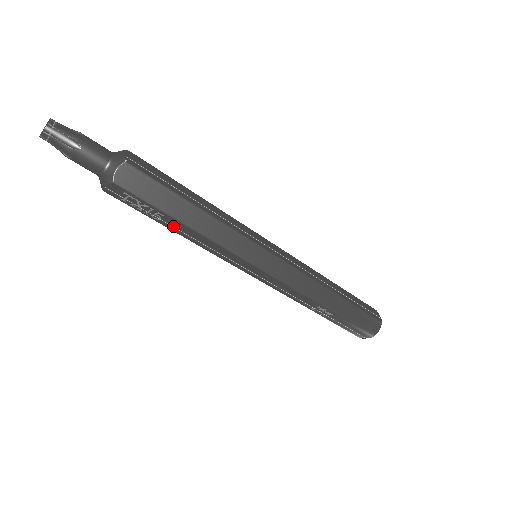
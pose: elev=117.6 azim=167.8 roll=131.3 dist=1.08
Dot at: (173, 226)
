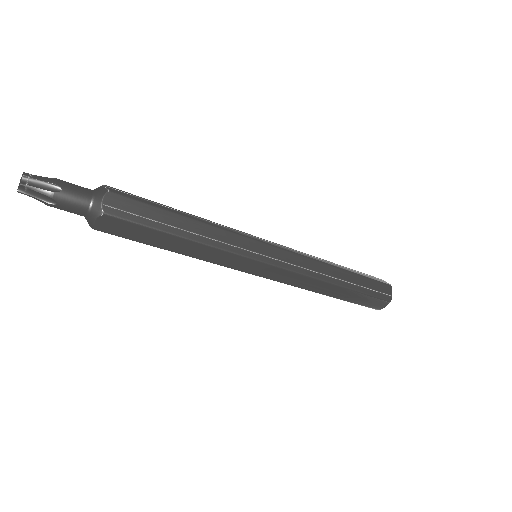
Dot at: occluded
